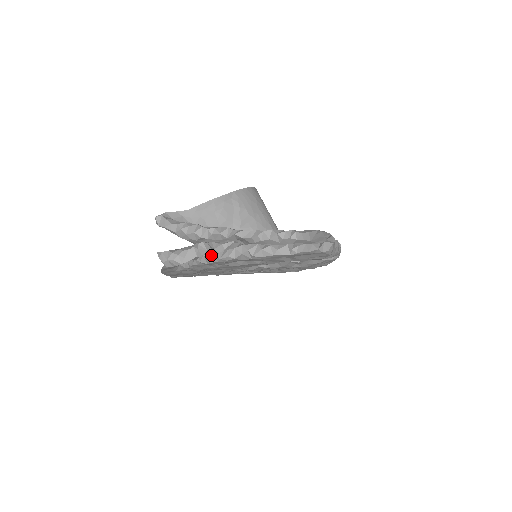
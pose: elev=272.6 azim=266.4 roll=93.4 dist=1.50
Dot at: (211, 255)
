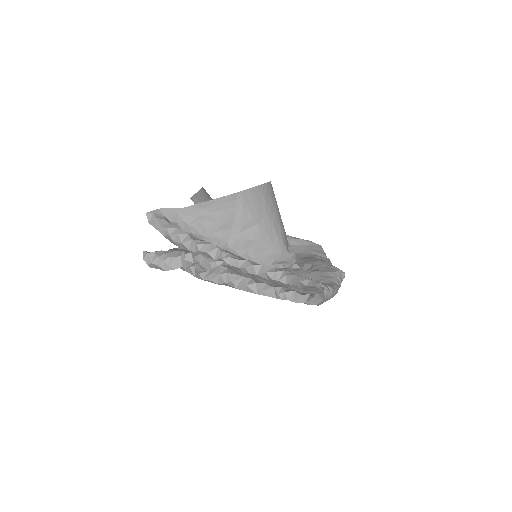
Dot at: (196, 270)
